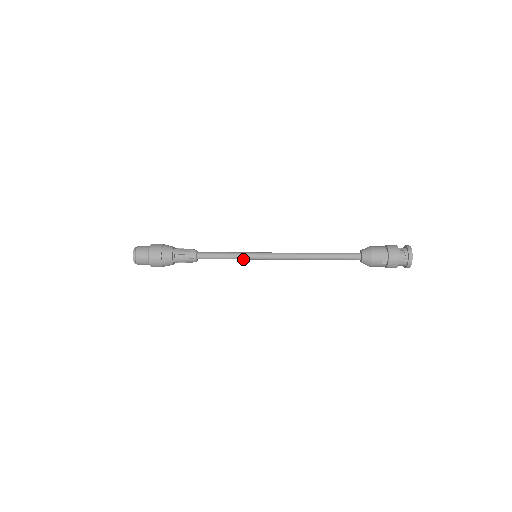
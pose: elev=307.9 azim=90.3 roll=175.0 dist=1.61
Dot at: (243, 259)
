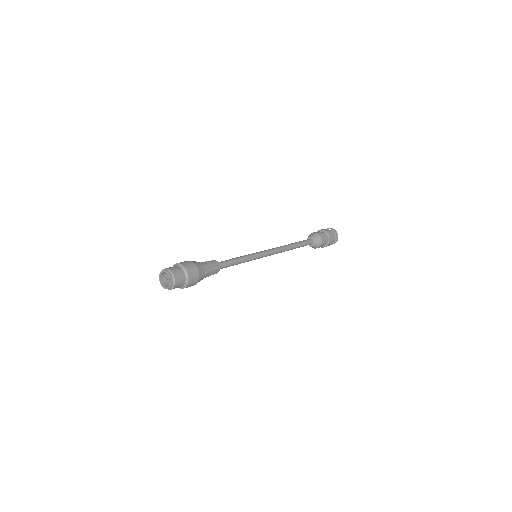
Dot at: (250, 257)
